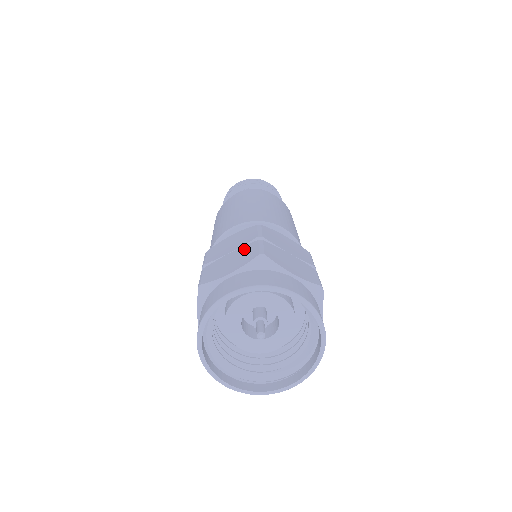
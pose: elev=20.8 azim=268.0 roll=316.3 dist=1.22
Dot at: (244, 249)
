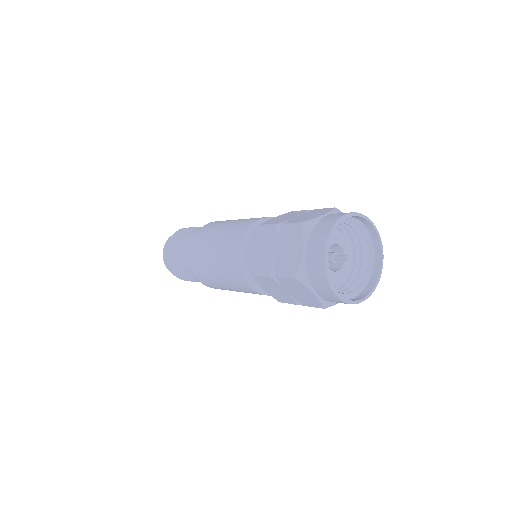
Dot at: (310, 212)
